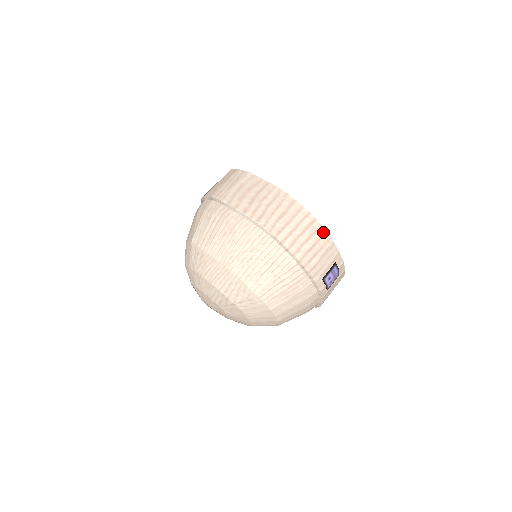
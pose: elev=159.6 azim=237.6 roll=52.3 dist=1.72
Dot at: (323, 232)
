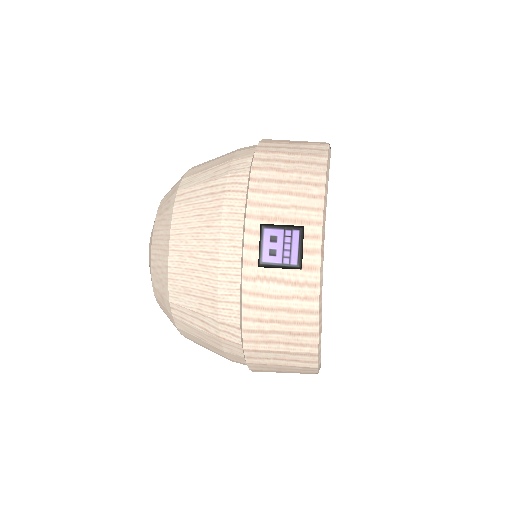
Dot at: (321, 171)
